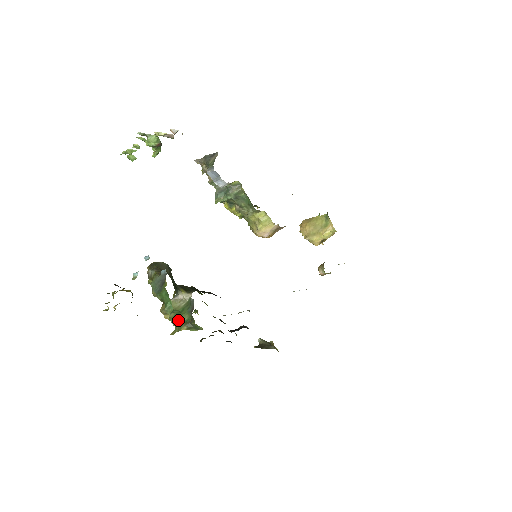
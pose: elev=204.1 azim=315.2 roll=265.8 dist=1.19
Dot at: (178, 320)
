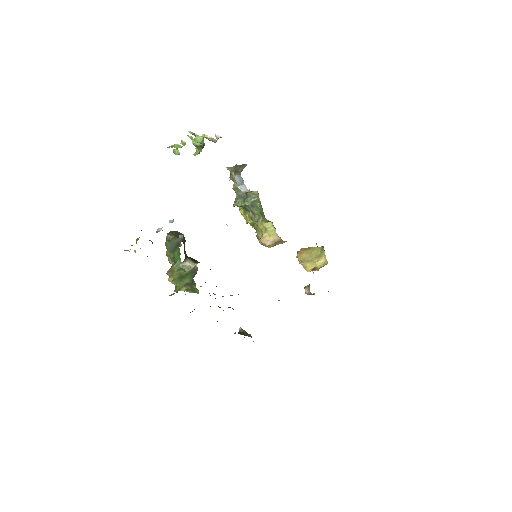
Dot at: (180, 281)
